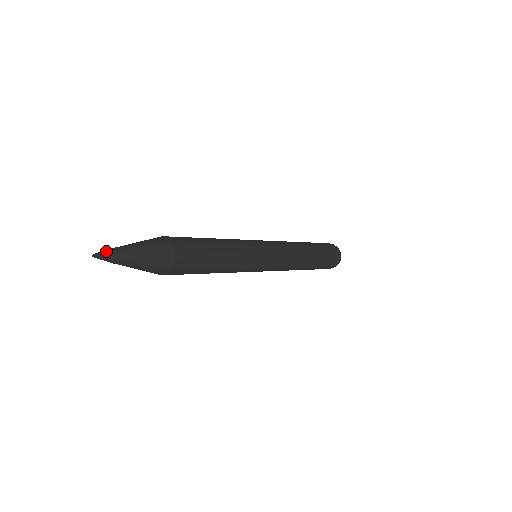
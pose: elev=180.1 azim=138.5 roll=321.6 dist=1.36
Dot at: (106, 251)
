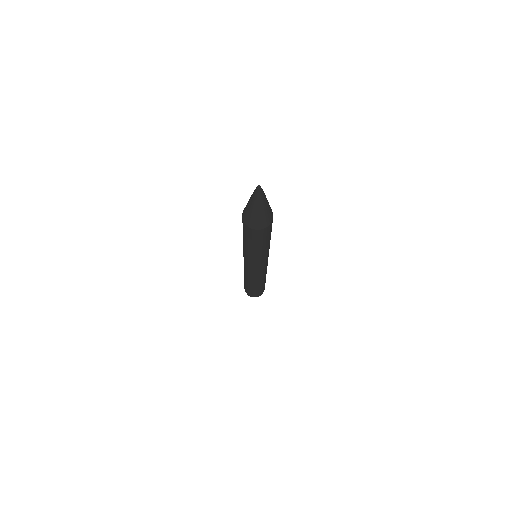
Dot at: occluded
